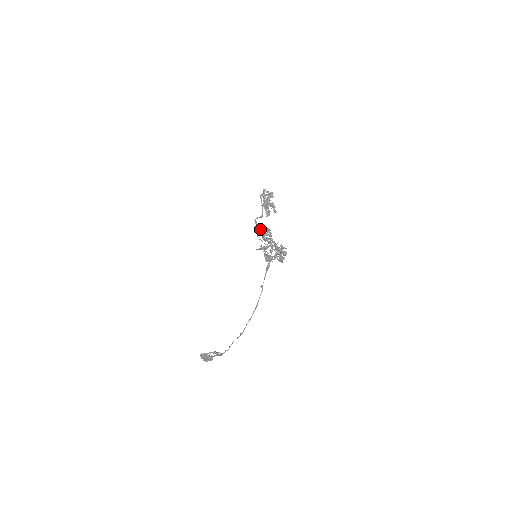
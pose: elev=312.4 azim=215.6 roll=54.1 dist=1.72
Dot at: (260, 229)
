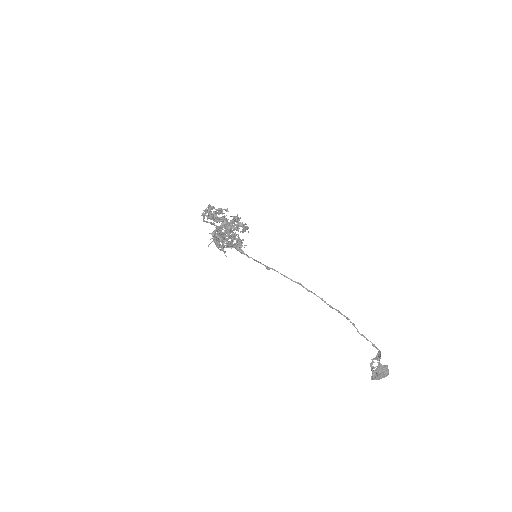
Dot at: occluded
